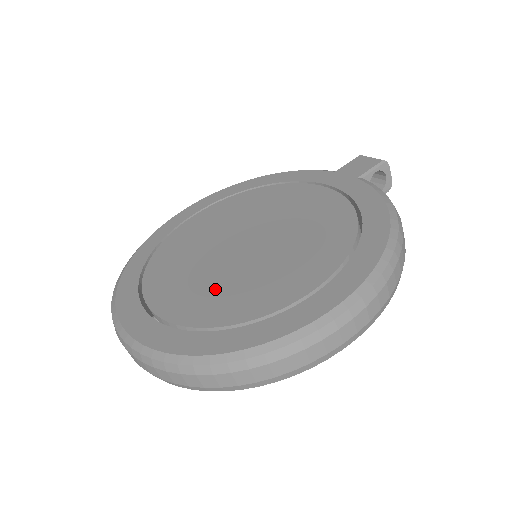
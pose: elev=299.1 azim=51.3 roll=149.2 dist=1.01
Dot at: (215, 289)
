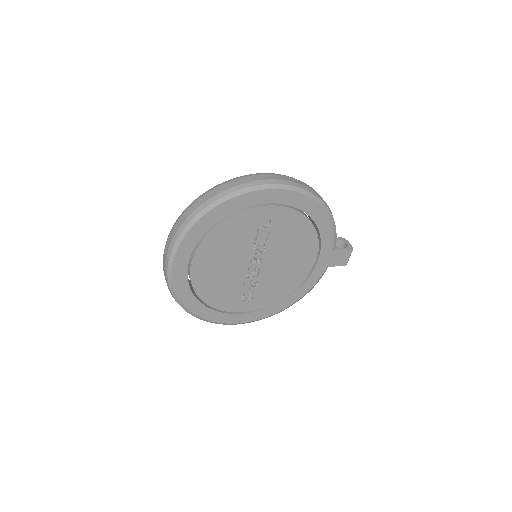
Dot at: occluded
